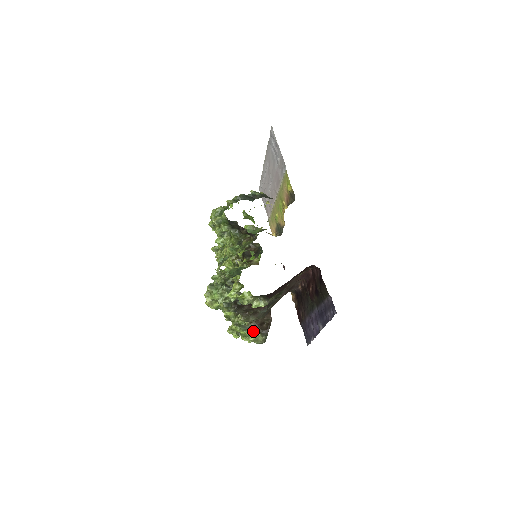
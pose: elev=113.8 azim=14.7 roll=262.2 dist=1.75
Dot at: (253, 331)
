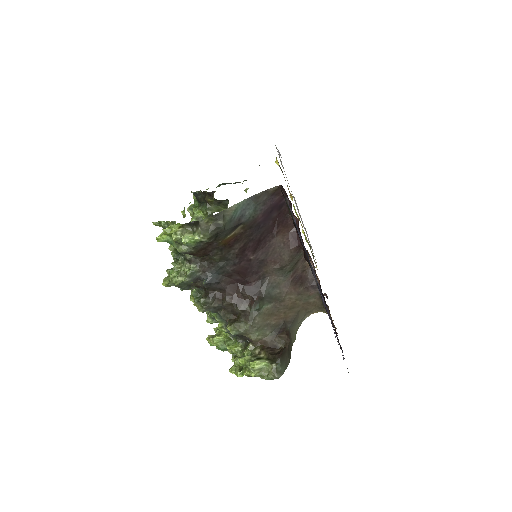
Dot at: (257, 357)
